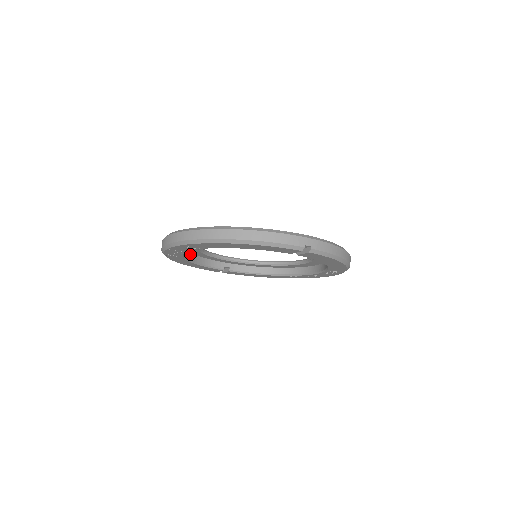
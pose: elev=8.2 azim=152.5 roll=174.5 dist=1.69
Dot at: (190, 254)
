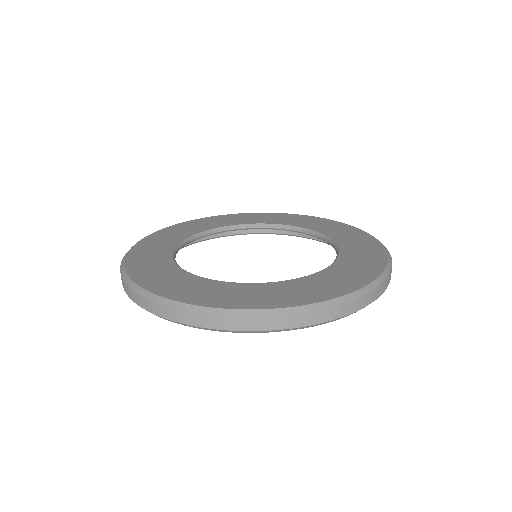
Dot at: occluded
